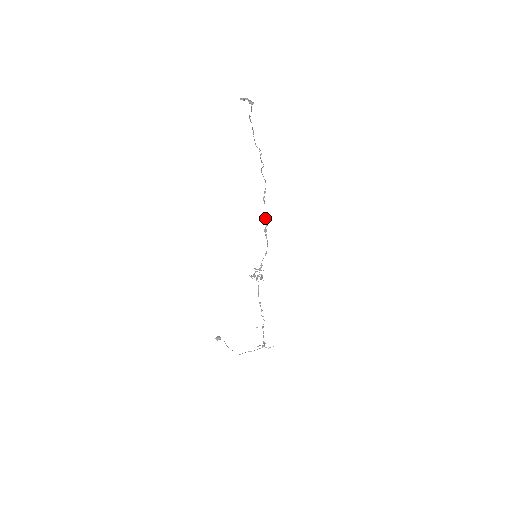
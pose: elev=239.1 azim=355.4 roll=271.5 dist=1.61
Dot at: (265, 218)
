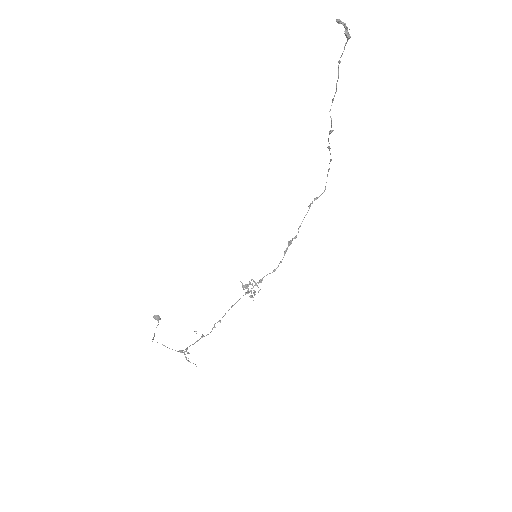
Dot at: (298, 228)
